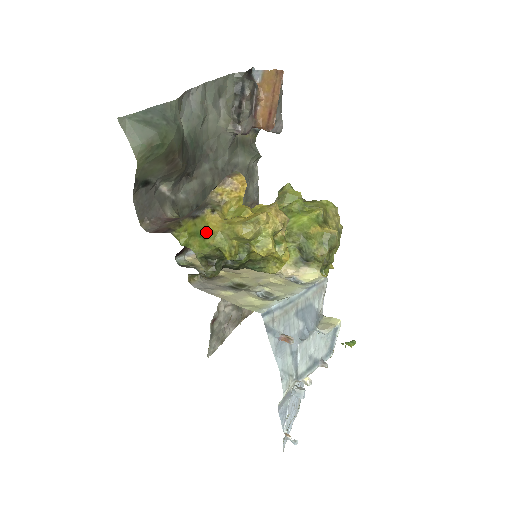
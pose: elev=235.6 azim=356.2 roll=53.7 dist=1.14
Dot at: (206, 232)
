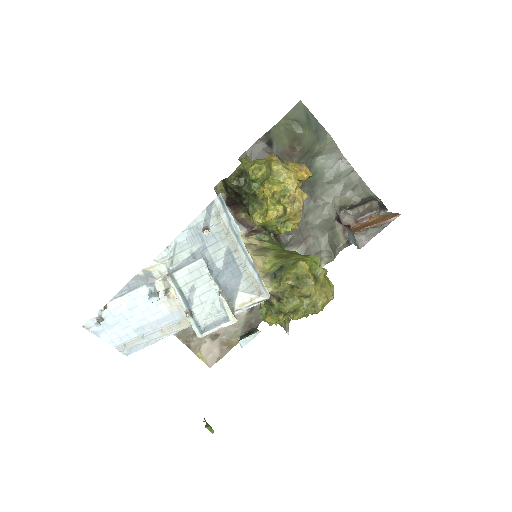
Dot at: occluded
